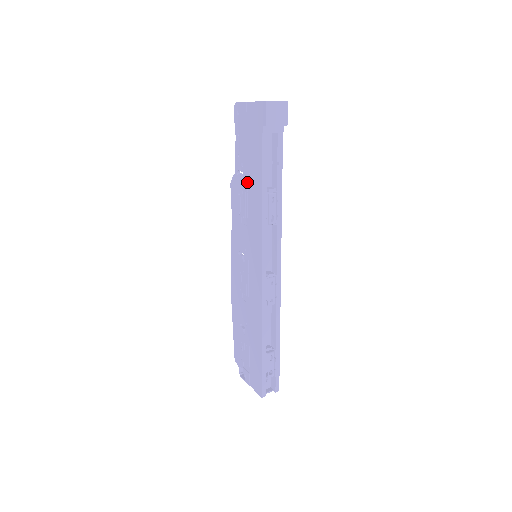
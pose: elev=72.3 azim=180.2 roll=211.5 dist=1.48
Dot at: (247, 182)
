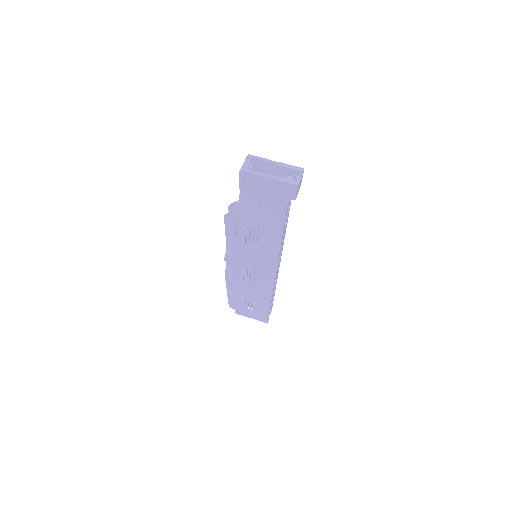
Dot at: (258, 224)
